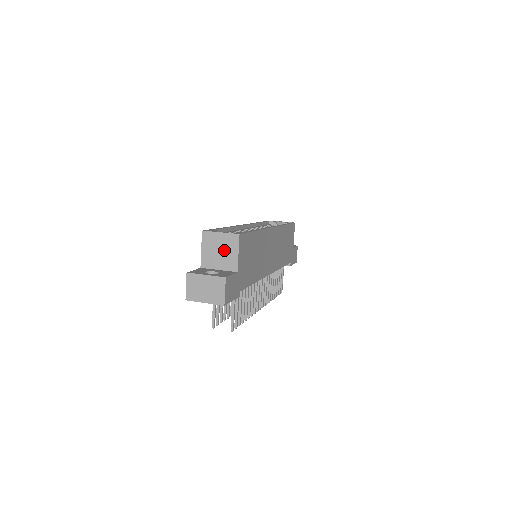
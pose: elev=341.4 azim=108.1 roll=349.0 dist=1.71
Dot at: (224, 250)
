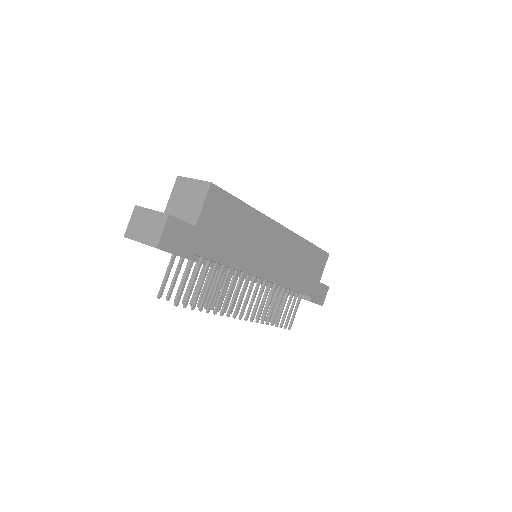
Dot at: (191, 199)
